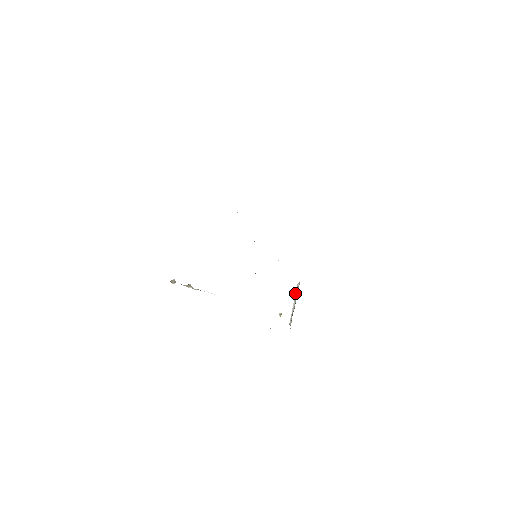
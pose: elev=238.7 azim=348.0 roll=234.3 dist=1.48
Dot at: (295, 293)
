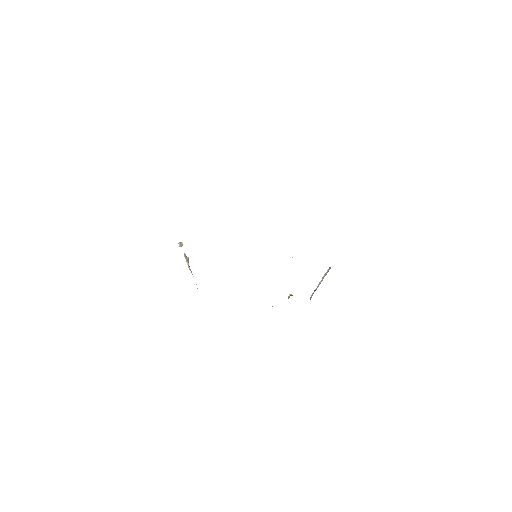
Dot at: (325, 273)
